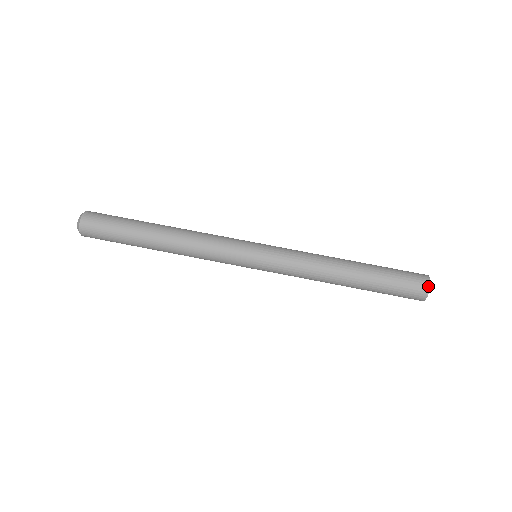
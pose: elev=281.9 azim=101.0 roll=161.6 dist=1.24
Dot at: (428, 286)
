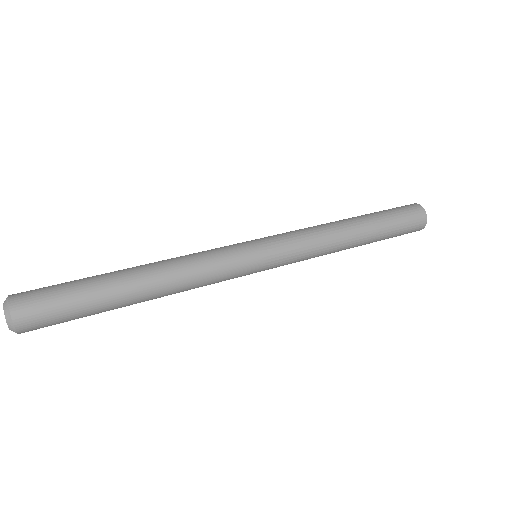
Dot at: occluded
